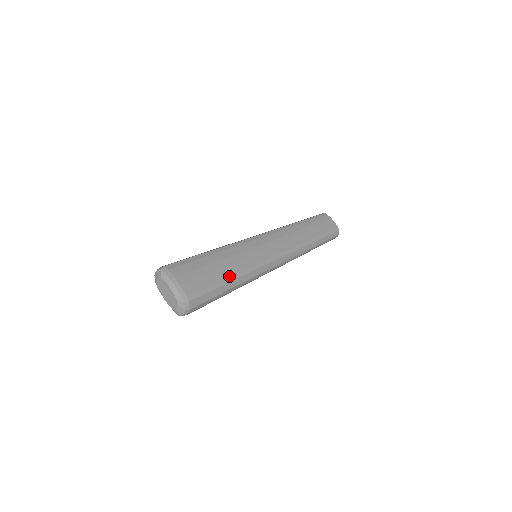
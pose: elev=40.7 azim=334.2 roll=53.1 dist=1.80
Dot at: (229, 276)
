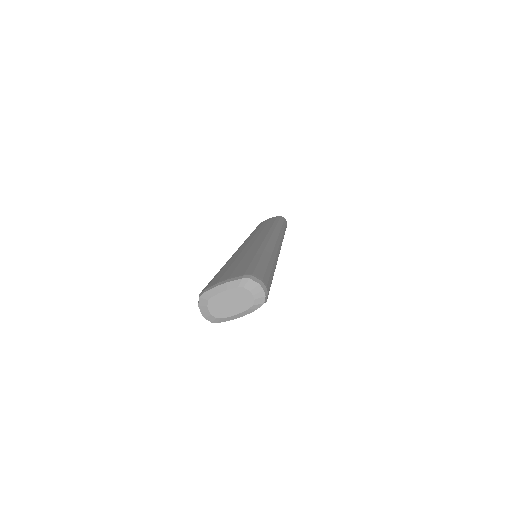
Dot at: (254, 256)
